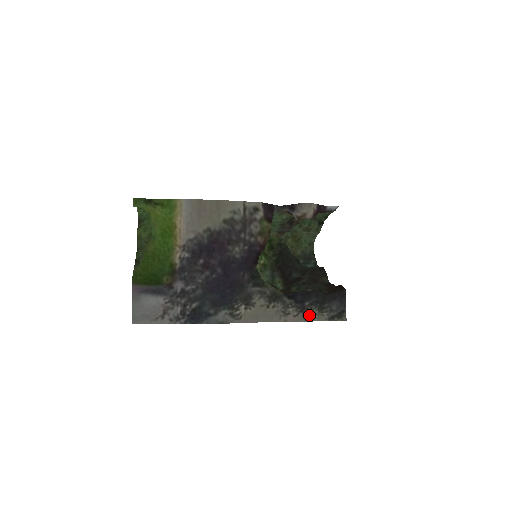
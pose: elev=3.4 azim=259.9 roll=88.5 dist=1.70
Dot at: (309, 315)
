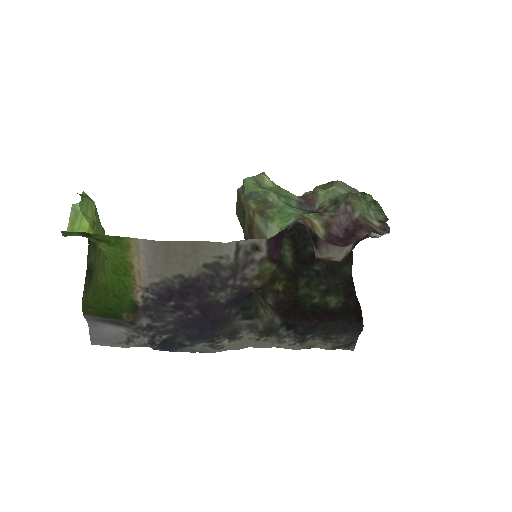
Dot at: (309, 344)
